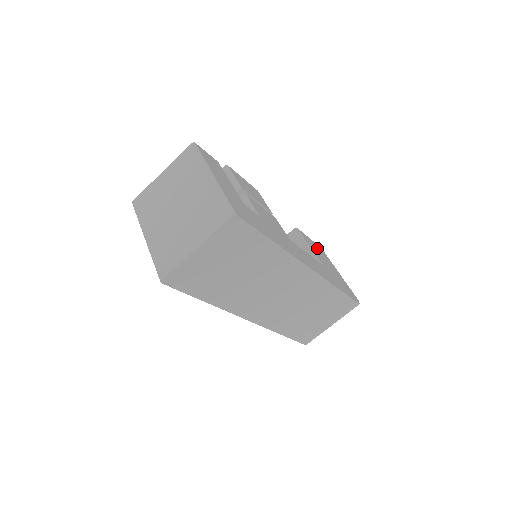
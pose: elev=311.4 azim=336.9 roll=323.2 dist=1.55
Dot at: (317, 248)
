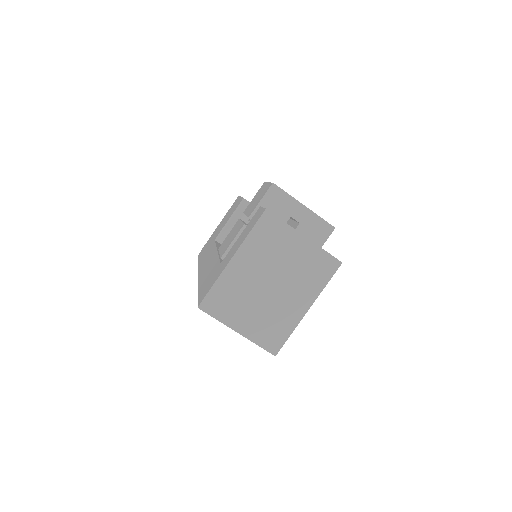
Dot at: occluded
